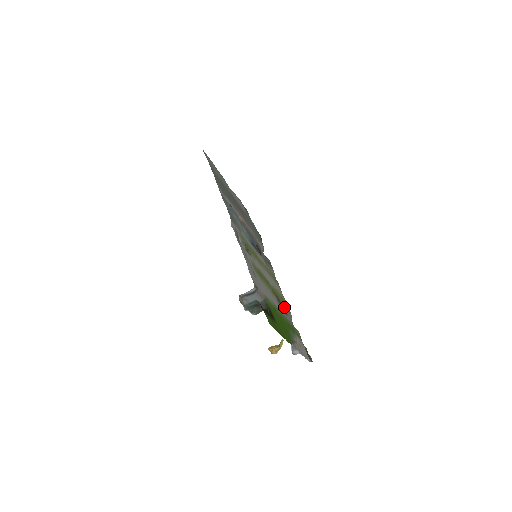
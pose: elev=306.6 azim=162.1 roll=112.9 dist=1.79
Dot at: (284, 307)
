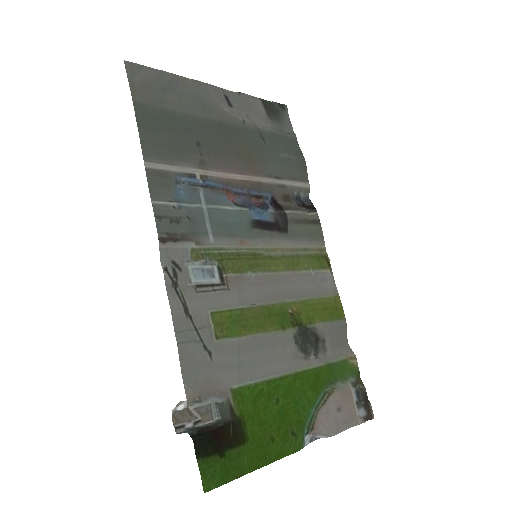
Dot at: (319, 332)
